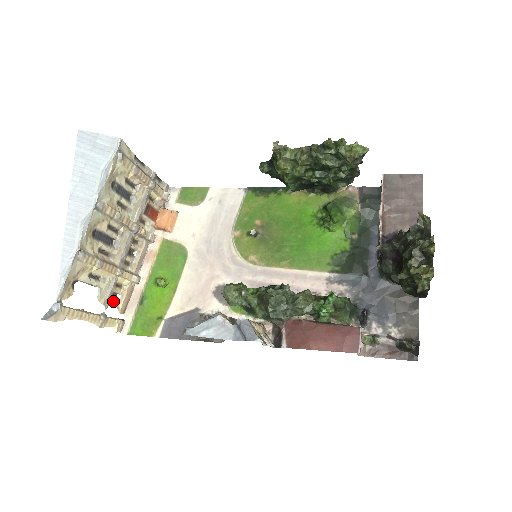
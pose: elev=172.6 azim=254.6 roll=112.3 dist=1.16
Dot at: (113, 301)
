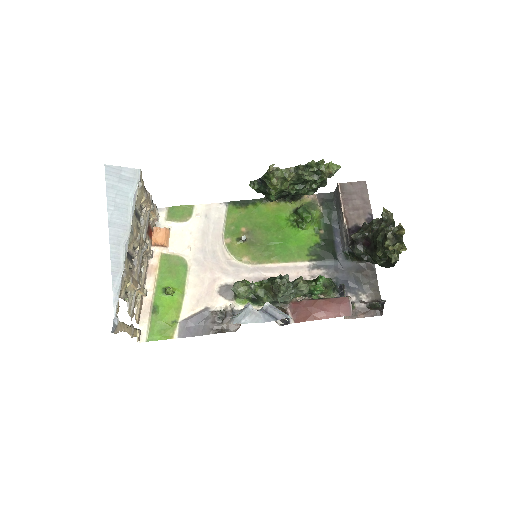
Dot at: (133, 314)
